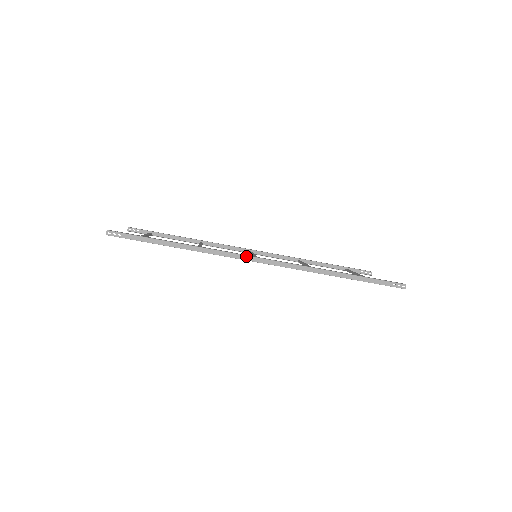
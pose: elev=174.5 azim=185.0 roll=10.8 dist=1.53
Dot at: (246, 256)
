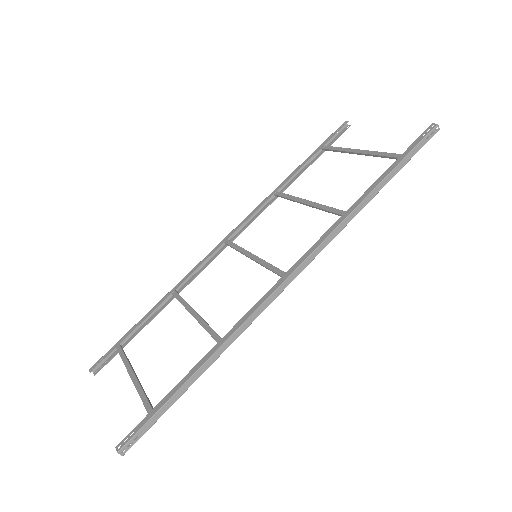
Dot at: (275, 291)
